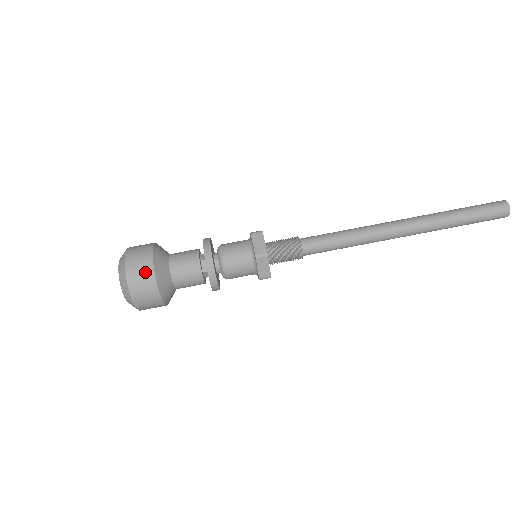
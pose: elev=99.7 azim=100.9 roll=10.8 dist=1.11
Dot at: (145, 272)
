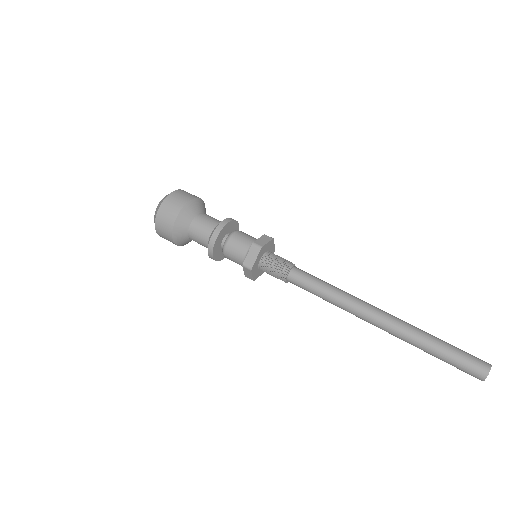
Dot at: (180, 201)
